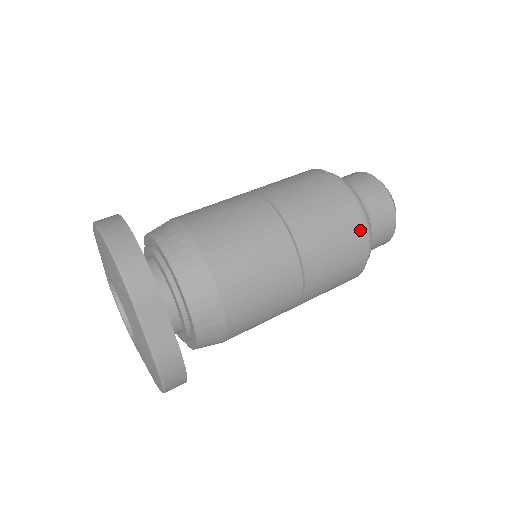
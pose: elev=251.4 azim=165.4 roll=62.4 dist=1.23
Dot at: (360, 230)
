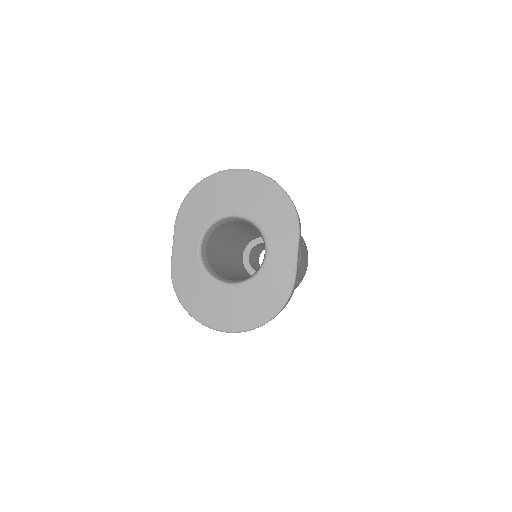
Dot at: occluded
